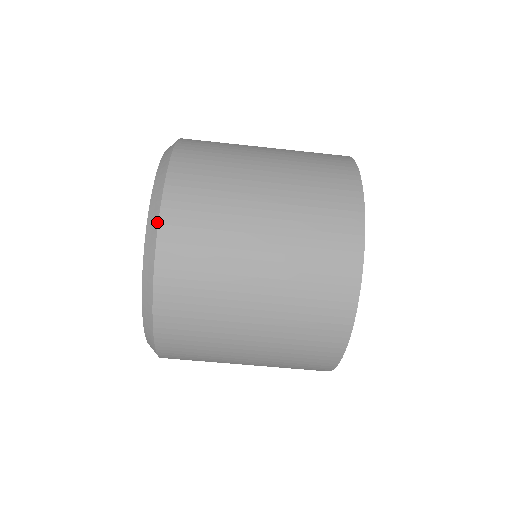
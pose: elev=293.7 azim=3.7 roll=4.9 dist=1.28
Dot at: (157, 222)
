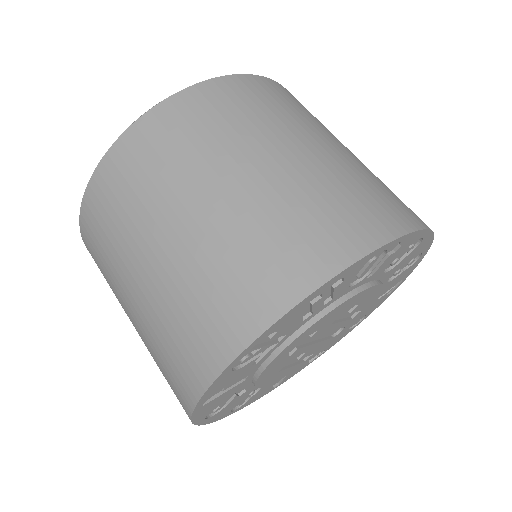
Dot at: (86, 188)
